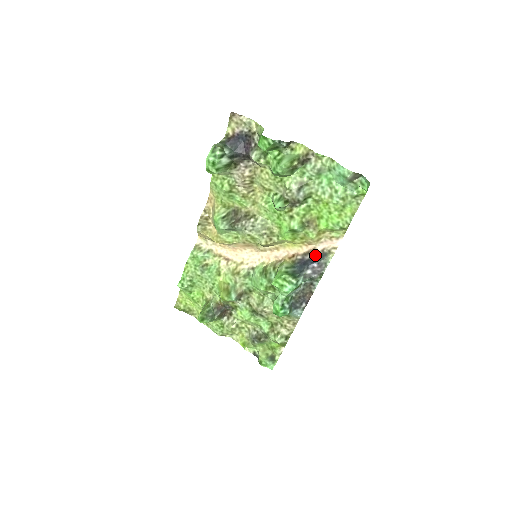
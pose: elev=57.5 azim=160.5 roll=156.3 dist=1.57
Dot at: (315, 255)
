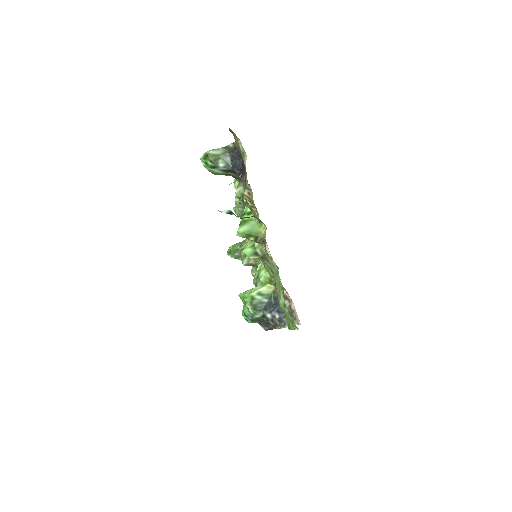
Dot at: (287, 307)
